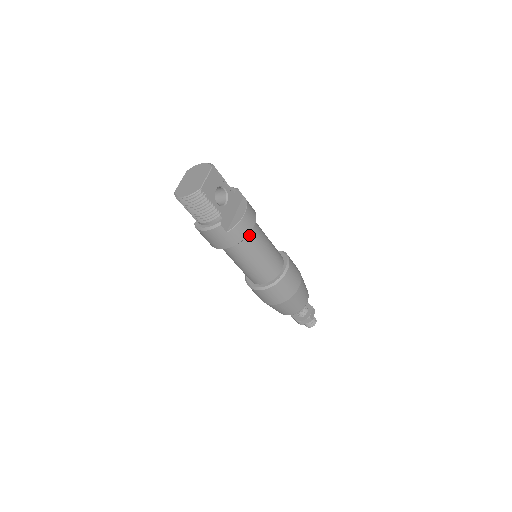
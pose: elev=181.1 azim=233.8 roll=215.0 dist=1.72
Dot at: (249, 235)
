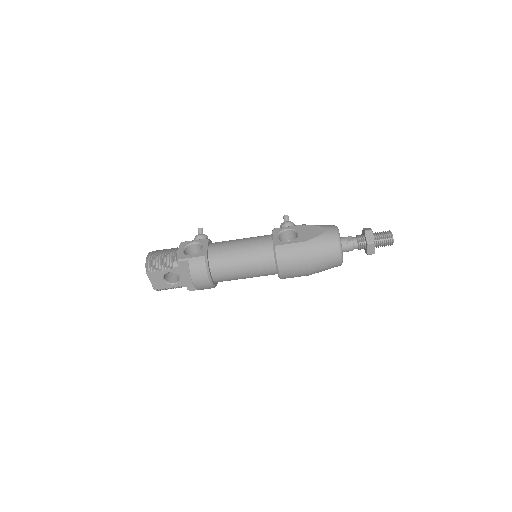
Dot at: (217, 279)
